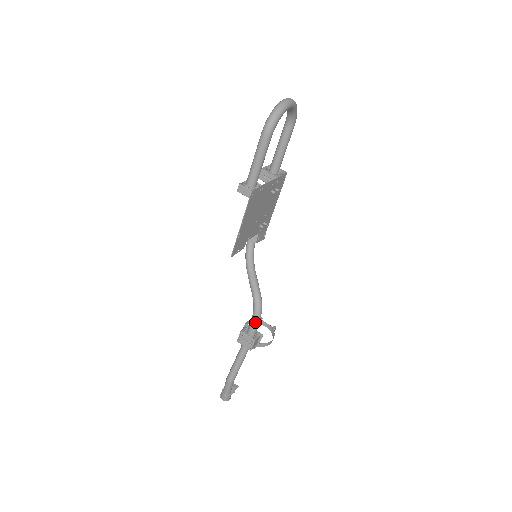
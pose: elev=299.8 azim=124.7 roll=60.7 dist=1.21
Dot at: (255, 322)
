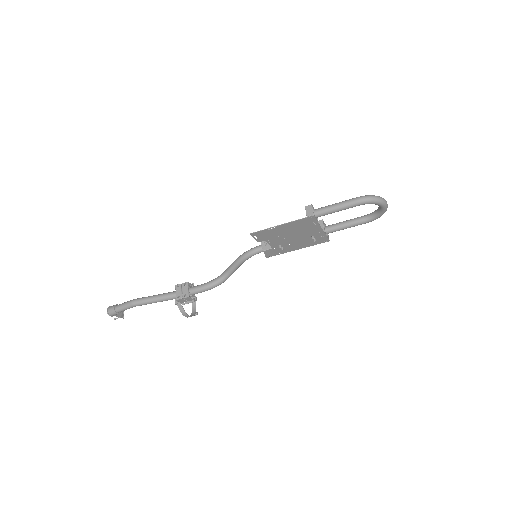
Dot at: (204, 287)
